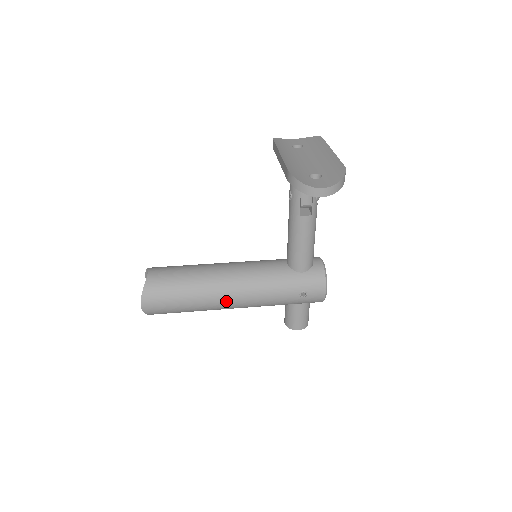
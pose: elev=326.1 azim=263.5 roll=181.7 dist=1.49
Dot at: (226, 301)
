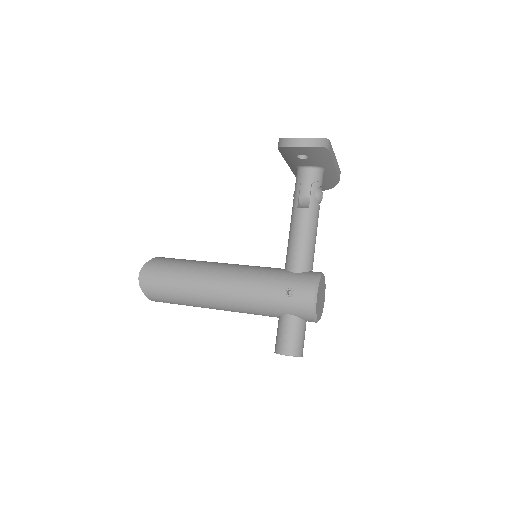
Dot at: (212, 285)
